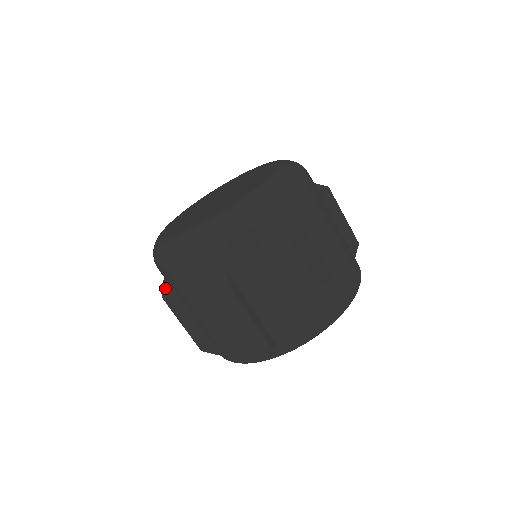
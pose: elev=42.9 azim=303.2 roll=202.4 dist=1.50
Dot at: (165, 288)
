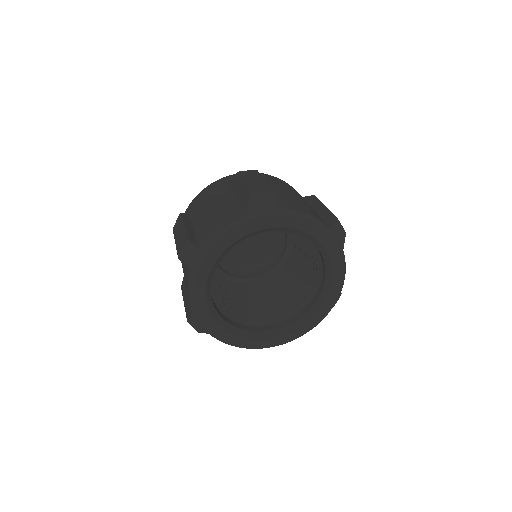
Dot at: (183, 278)
